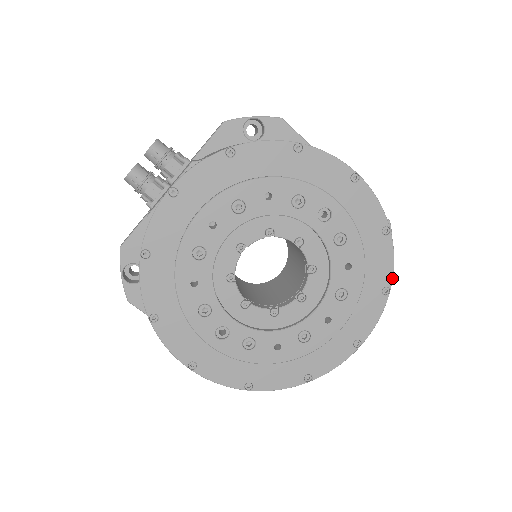
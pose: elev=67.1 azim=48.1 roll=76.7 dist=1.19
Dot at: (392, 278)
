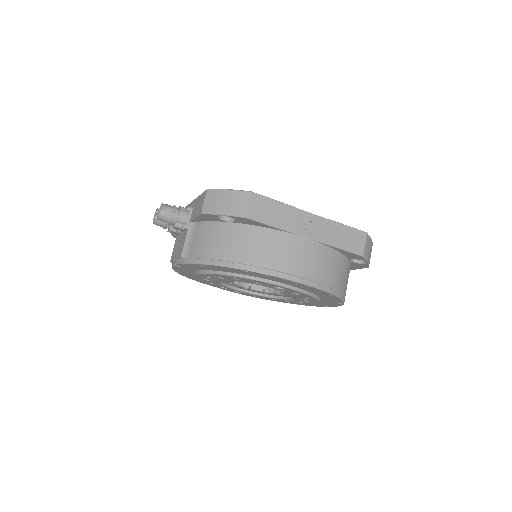
Dot at: (343, 303)
